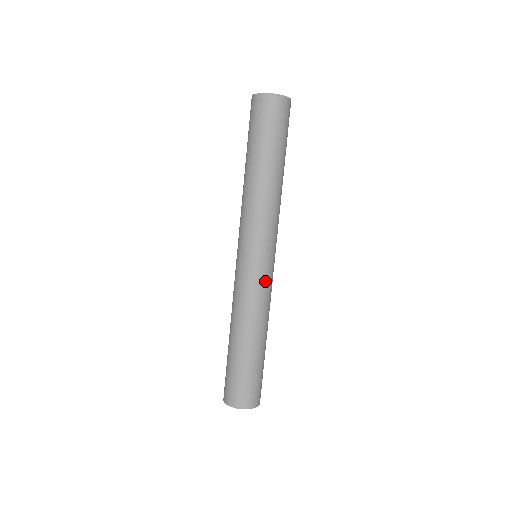
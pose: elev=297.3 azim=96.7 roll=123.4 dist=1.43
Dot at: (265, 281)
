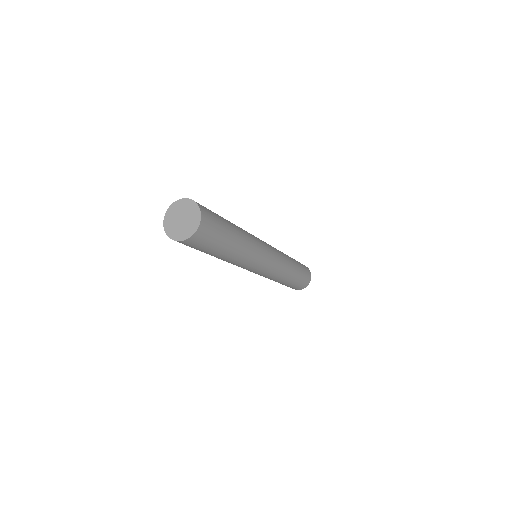
Dot at: (278, 262)
